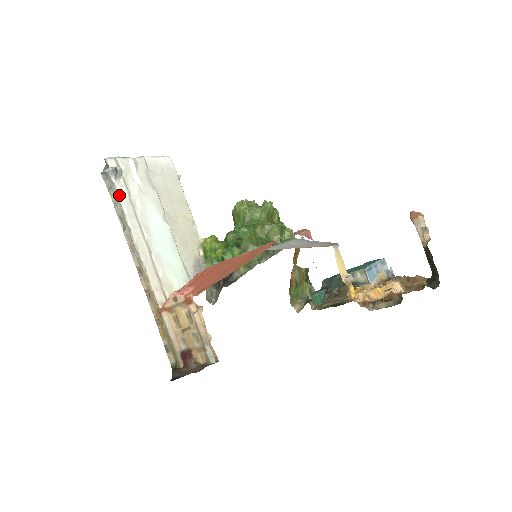
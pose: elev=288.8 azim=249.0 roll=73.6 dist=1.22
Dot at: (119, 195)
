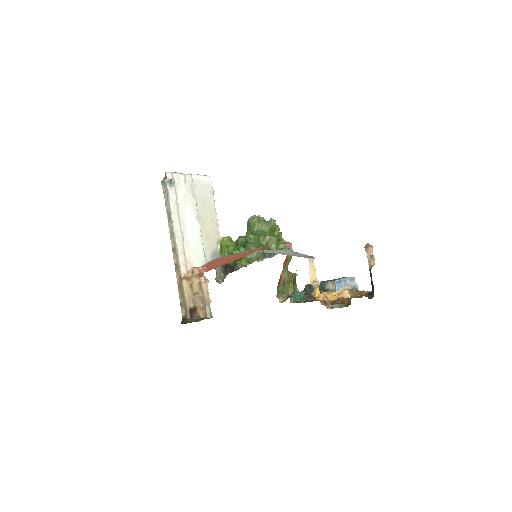
Dot at: (170, 198)
